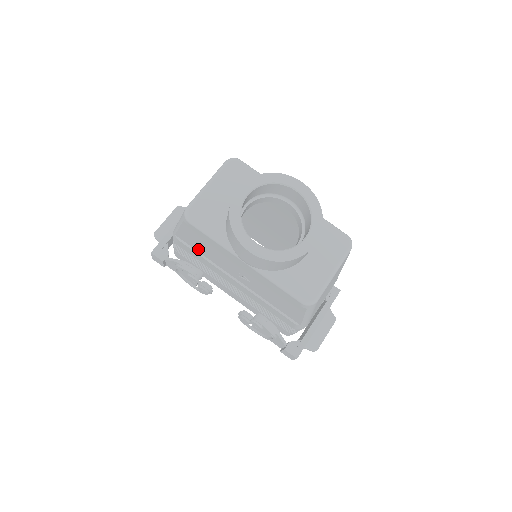
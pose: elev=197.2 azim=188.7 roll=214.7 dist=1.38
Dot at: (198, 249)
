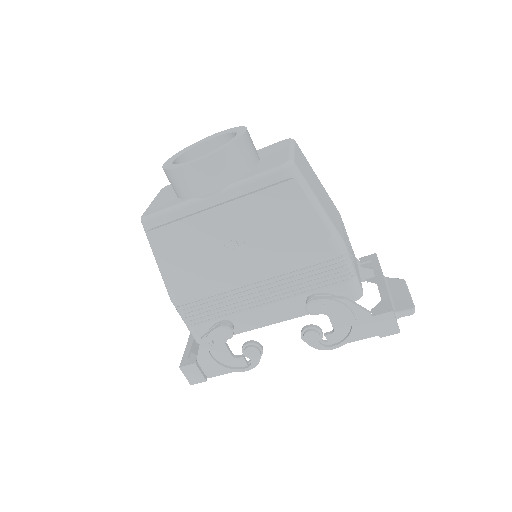
Dot at: (191, 272)
